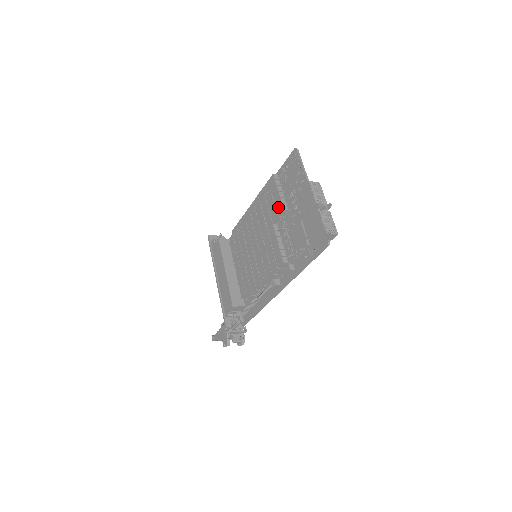
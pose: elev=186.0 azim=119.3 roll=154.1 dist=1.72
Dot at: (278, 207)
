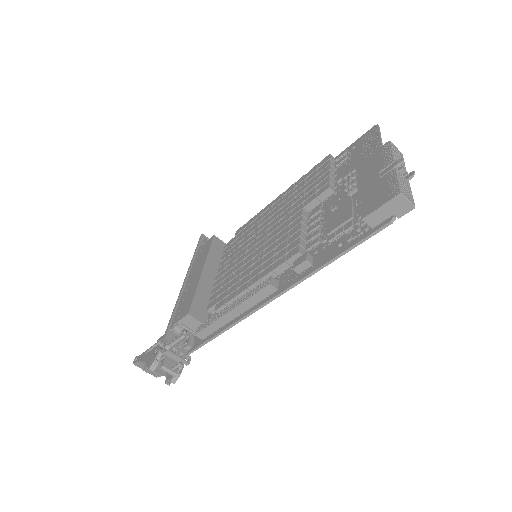
Dot at: (321, 187)
